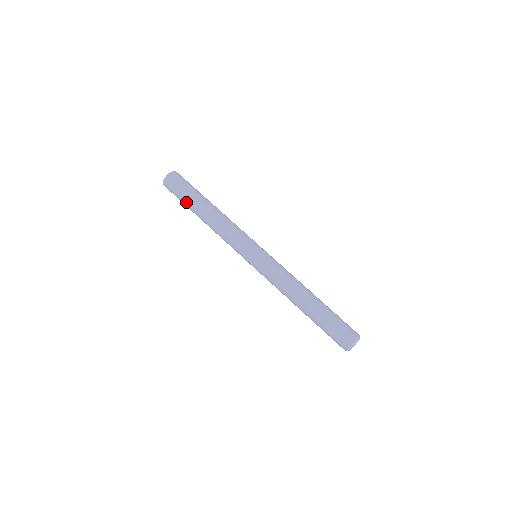
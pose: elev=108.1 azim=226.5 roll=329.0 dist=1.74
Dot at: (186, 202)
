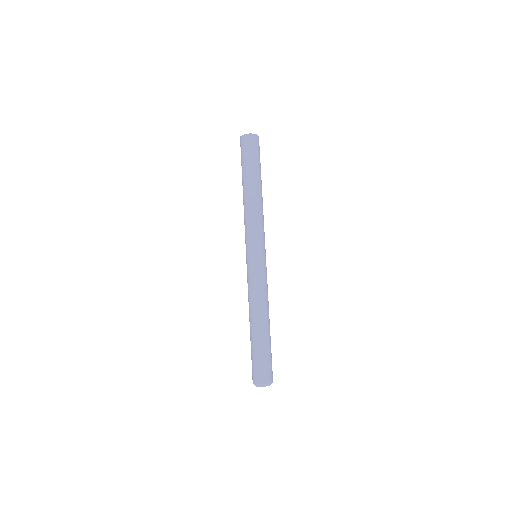
Dot at: (242, 169)
